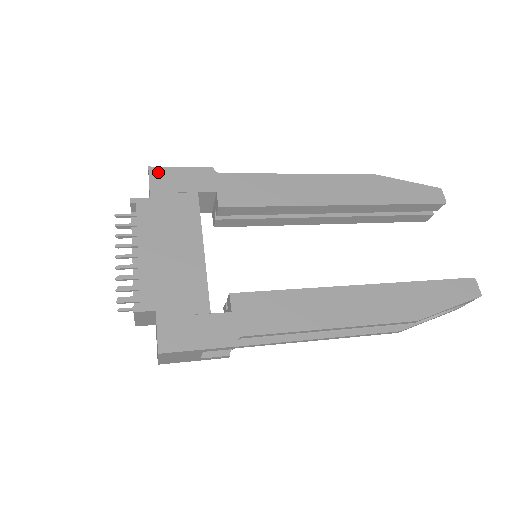
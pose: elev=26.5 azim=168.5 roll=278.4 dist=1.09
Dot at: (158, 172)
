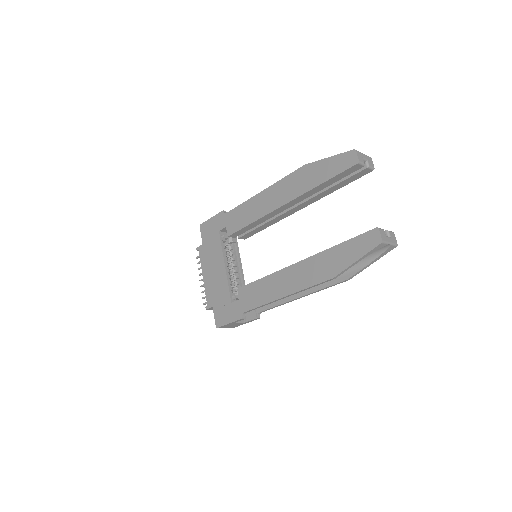
Dot at: (203, 227)
